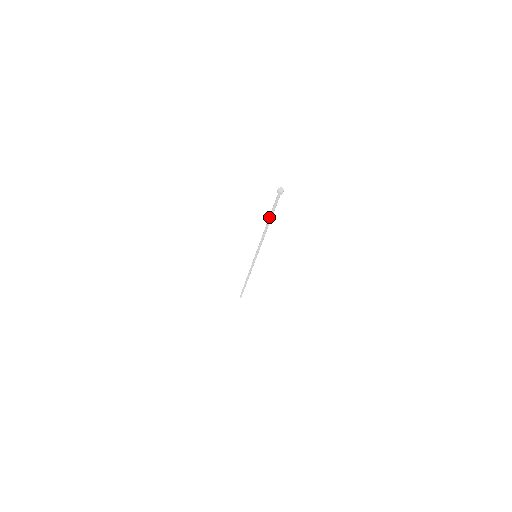
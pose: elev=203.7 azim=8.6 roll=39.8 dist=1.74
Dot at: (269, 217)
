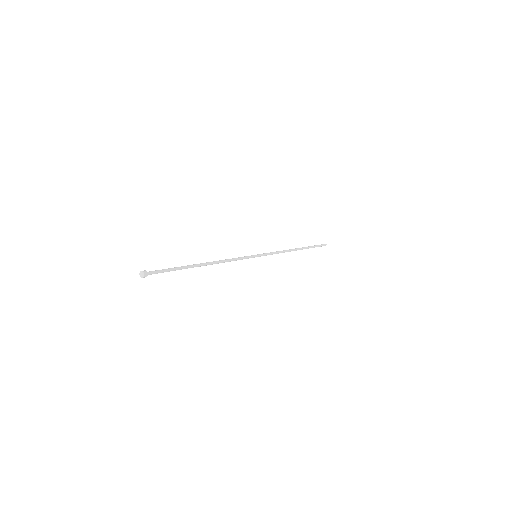
Dot at: occluded
